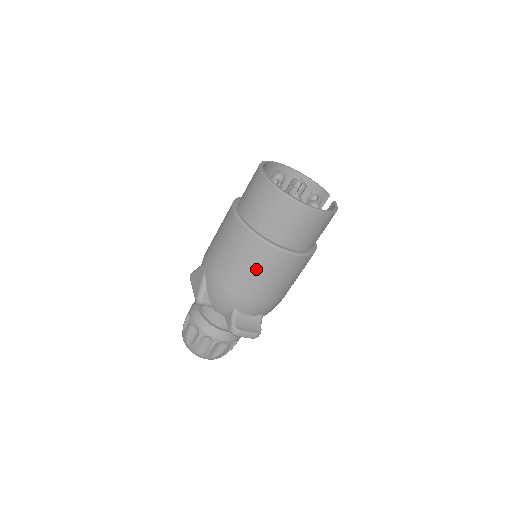
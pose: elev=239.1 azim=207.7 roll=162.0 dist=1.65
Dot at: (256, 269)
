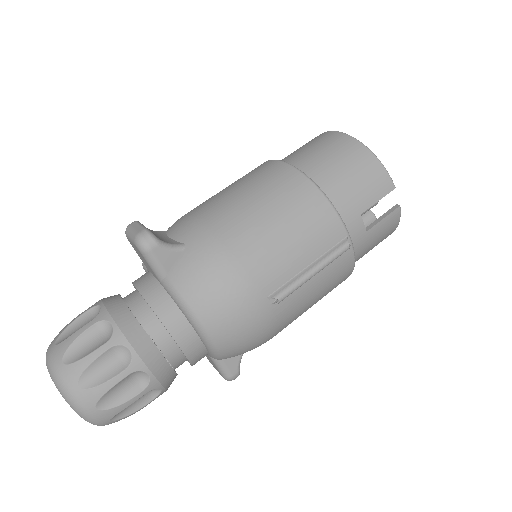
Dot at: occluded
